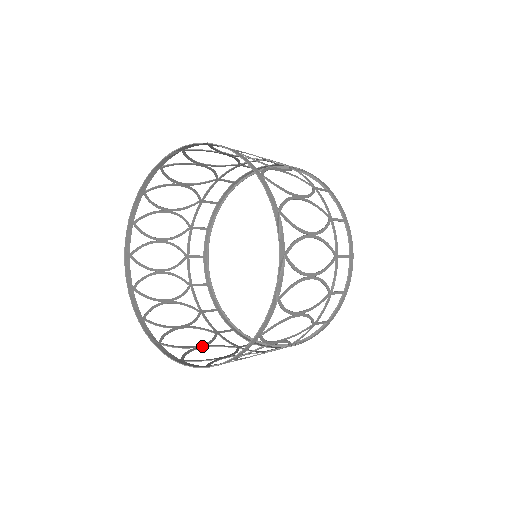
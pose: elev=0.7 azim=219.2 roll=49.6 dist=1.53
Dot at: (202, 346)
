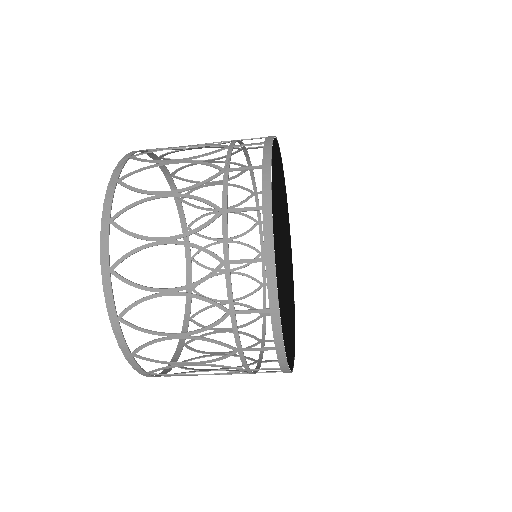
Dot at: (193, 363)
